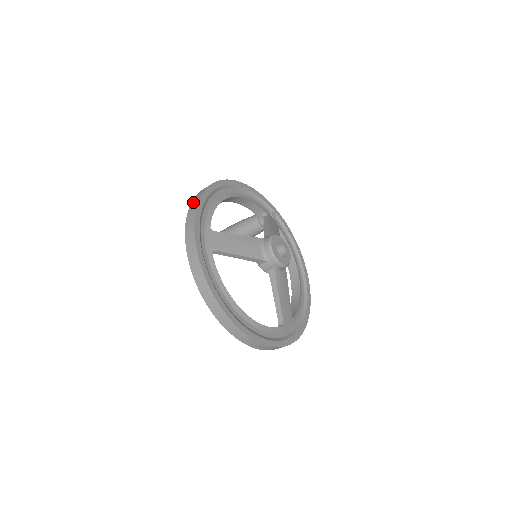
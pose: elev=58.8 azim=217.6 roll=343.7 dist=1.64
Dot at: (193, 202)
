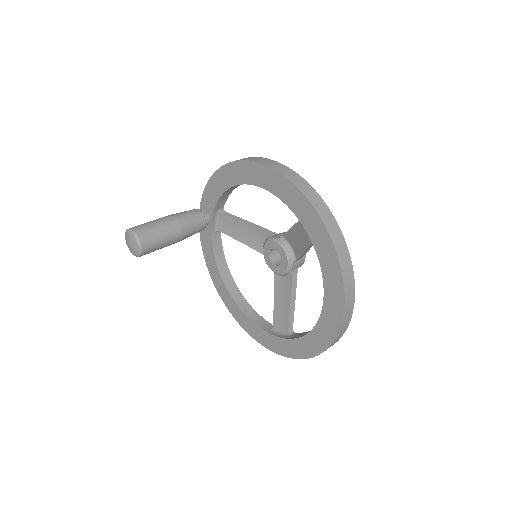
Dot at: (289, 175)
